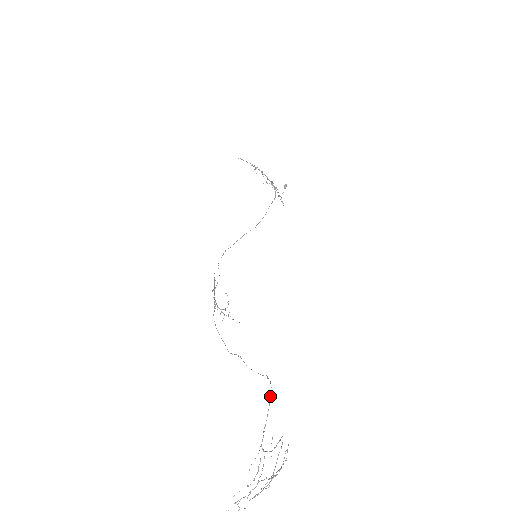
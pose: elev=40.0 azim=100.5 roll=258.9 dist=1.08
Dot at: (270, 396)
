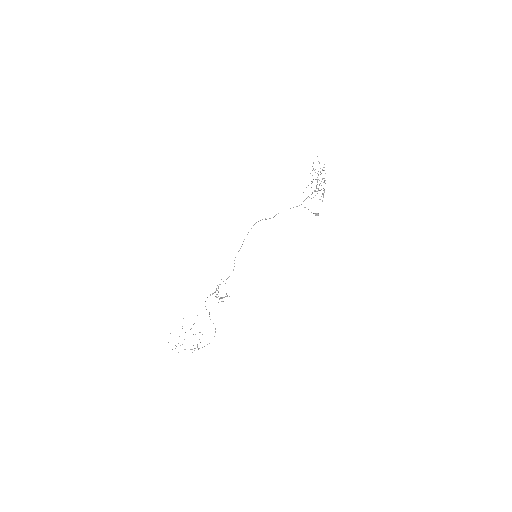
Dot at: occluded
